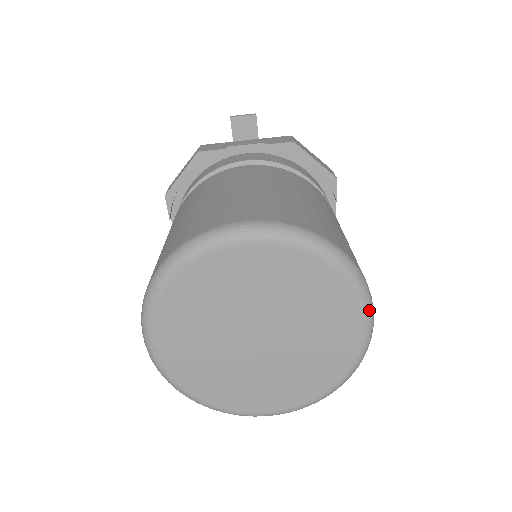
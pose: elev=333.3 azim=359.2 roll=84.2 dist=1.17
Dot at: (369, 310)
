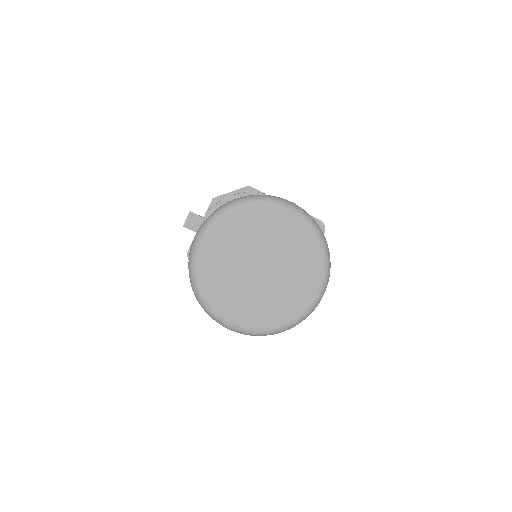
Dot at: (281, 202)
